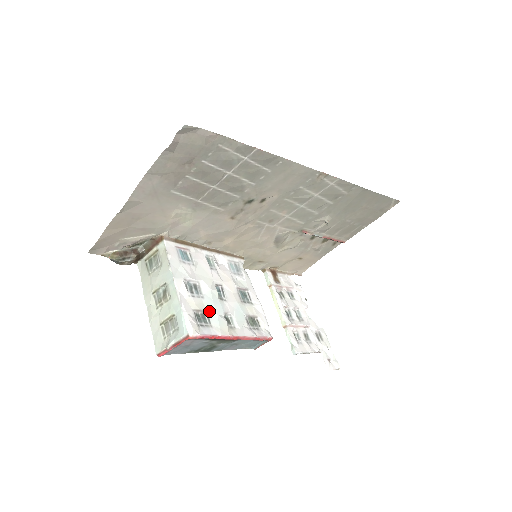
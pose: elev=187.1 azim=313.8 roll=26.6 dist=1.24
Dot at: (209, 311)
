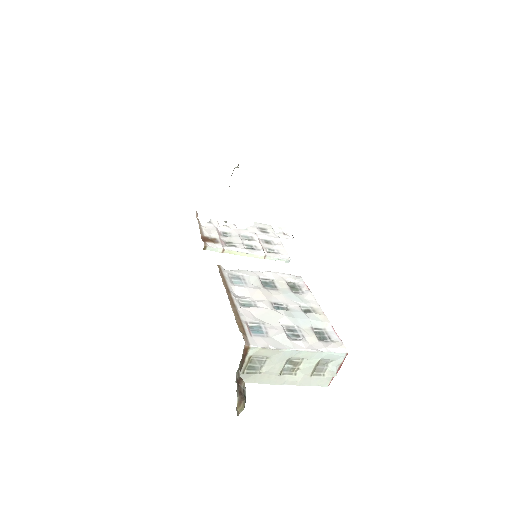
Dot at: (310, 326)
